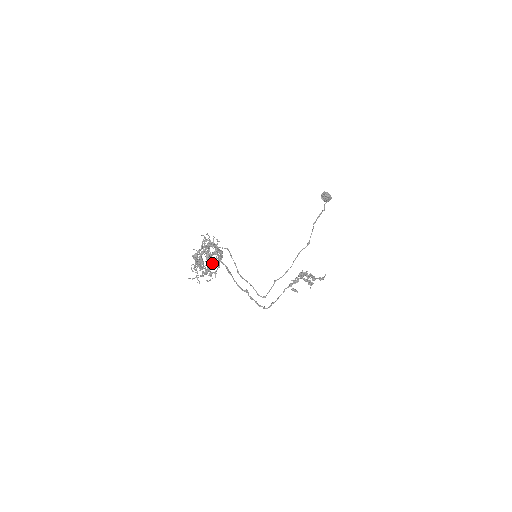
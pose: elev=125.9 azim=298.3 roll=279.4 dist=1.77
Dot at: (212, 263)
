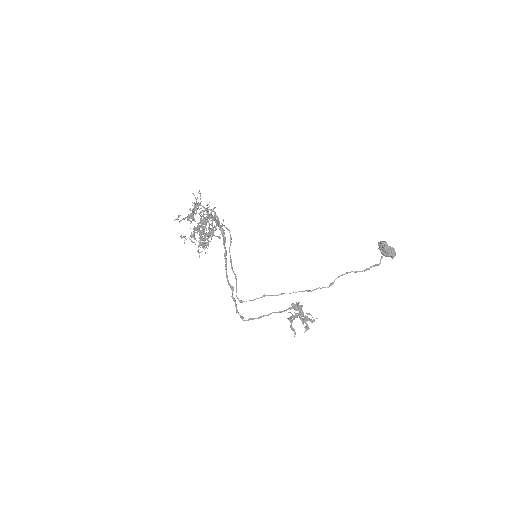
Dot at: occluded
